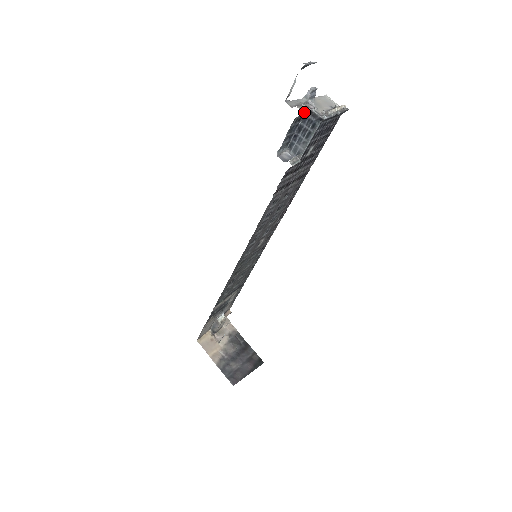
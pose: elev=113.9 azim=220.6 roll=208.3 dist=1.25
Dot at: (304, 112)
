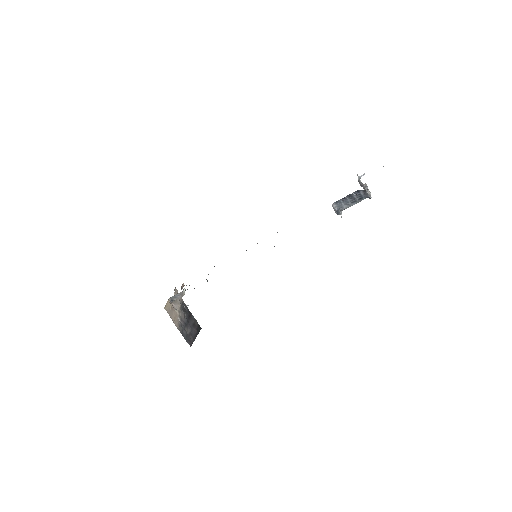
Dot at: occluded
